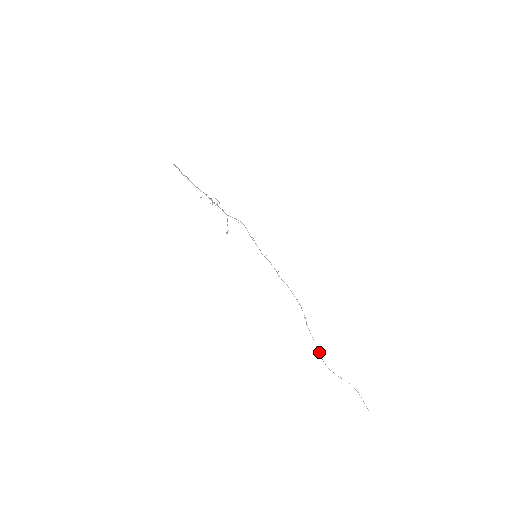
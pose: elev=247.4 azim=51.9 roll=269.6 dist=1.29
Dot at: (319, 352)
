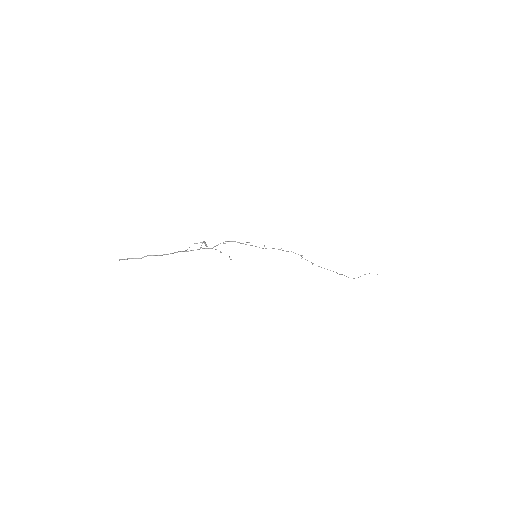
Dot at: occluded
